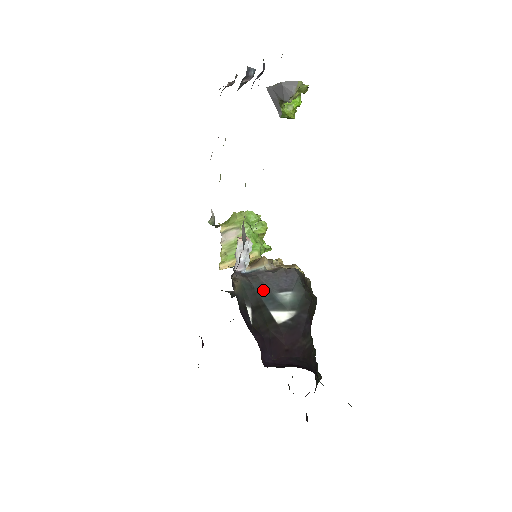
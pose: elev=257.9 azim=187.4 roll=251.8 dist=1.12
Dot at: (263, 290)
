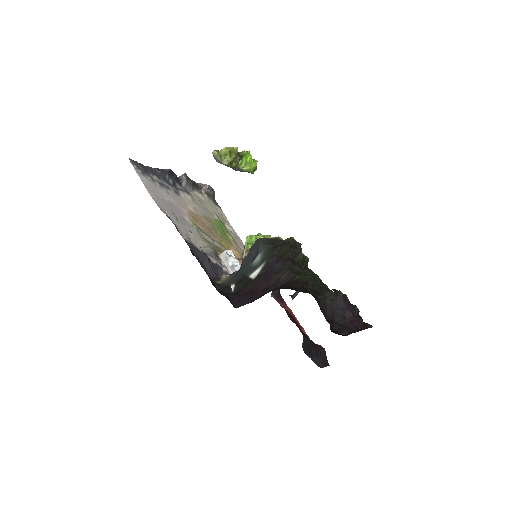
Dot at: (245, 269)
